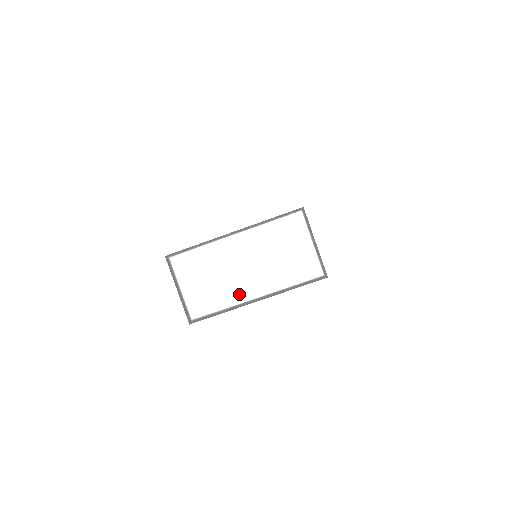
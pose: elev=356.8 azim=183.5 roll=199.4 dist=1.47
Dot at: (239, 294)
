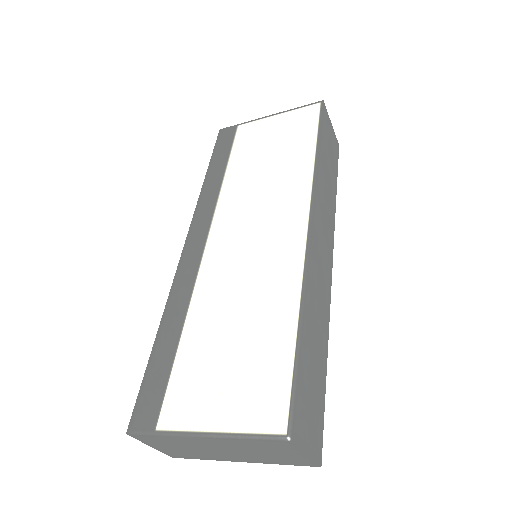
Dot at: (219, 457)
